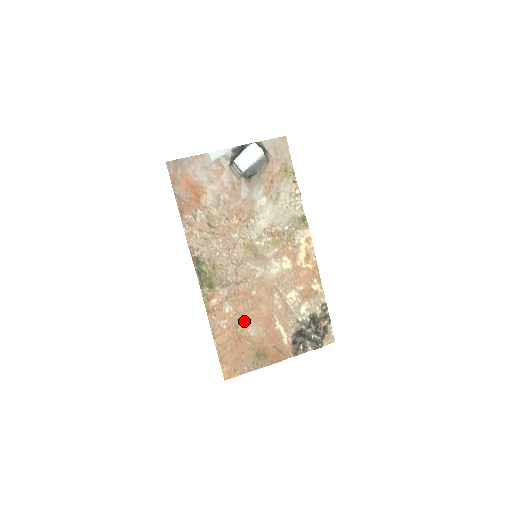
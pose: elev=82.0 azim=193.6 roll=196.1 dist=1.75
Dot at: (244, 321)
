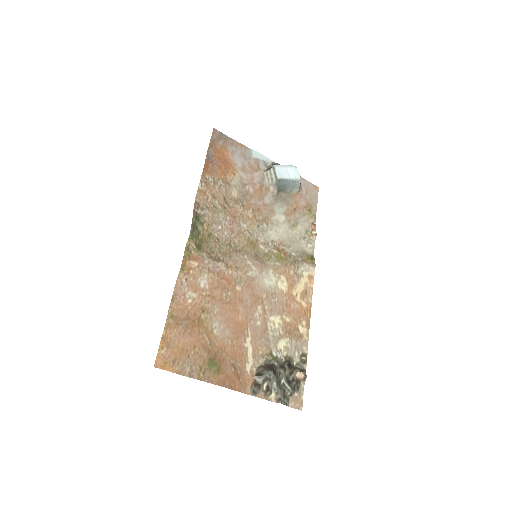
Dot at: (214, 310)
